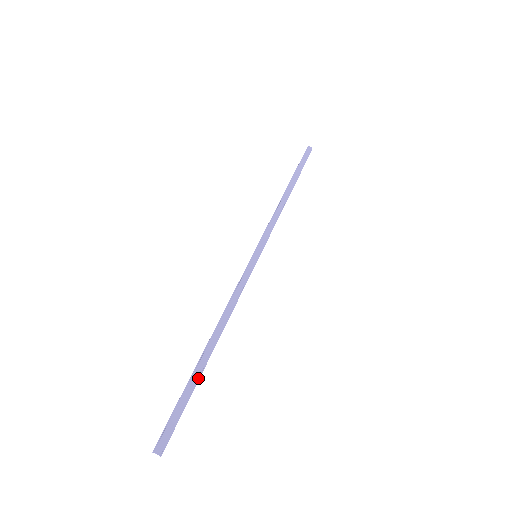
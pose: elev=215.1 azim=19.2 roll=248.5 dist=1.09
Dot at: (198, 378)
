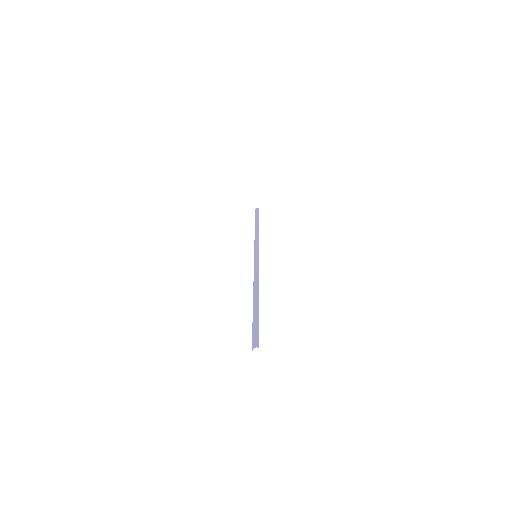
Dot at: (257, 310)
